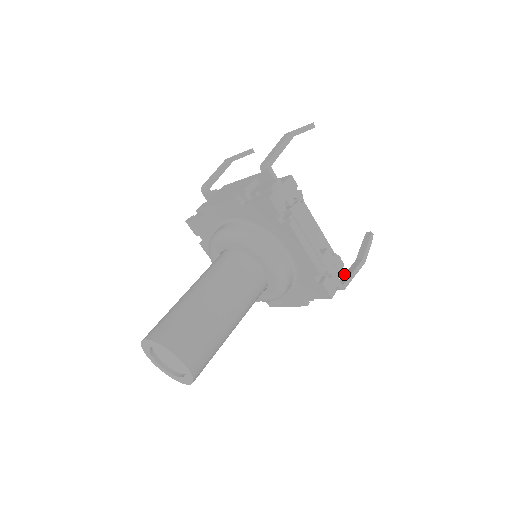
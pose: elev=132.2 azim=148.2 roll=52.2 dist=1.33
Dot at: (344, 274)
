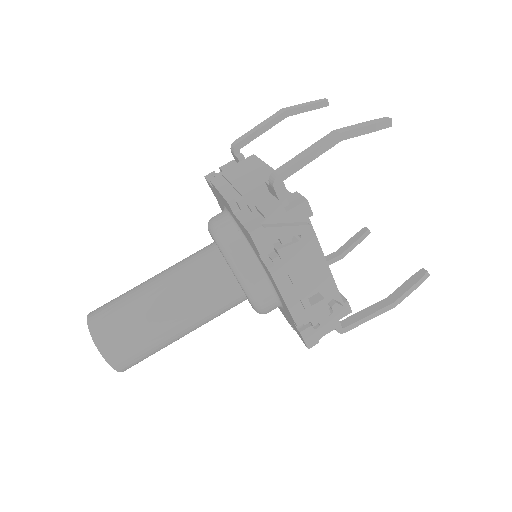
Dot at: occluded
